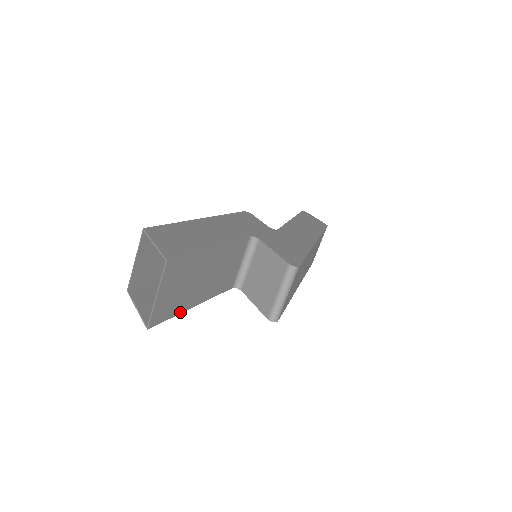
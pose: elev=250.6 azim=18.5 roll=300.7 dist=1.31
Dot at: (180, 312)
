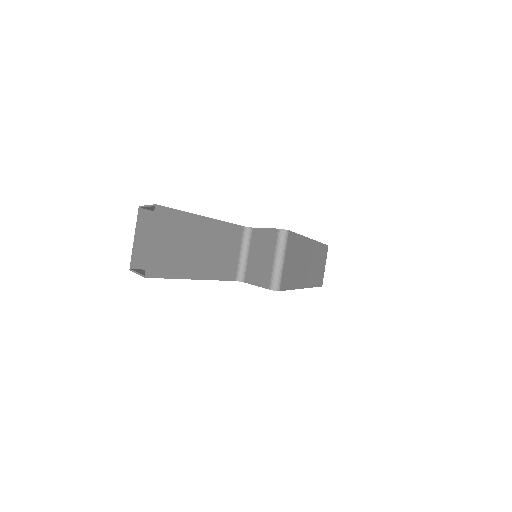
Dot at: (179, 277)
